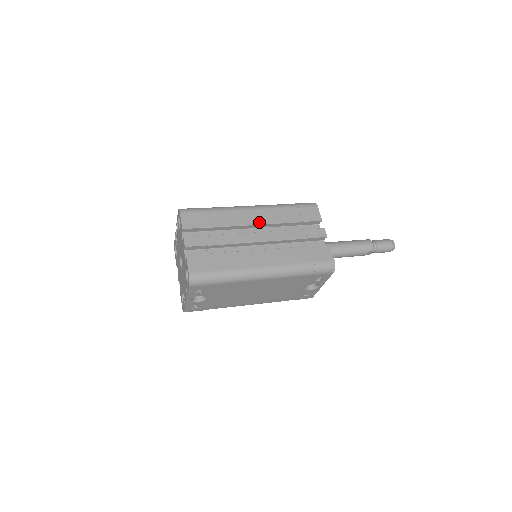
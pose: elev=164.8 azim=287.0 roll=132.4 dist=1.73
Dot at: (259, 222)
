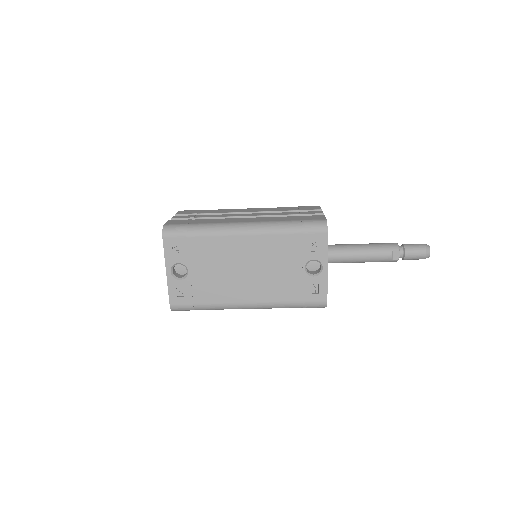
Dot at: (252, 211)
